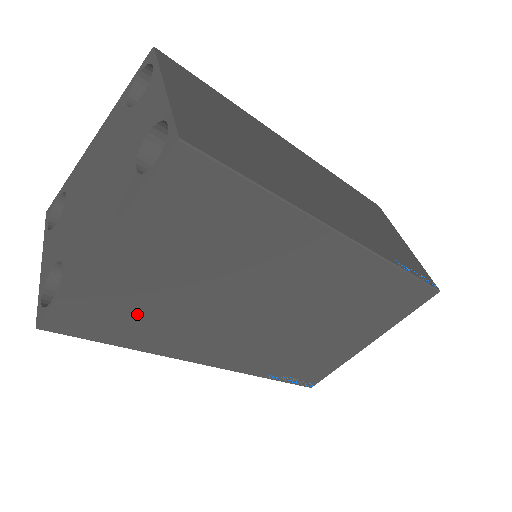
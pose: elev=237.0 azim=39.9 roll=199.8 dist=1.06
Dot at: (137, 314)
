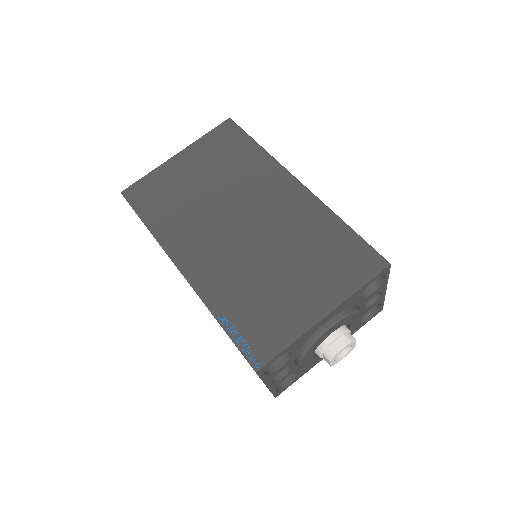
Dot at: (168, 200)
